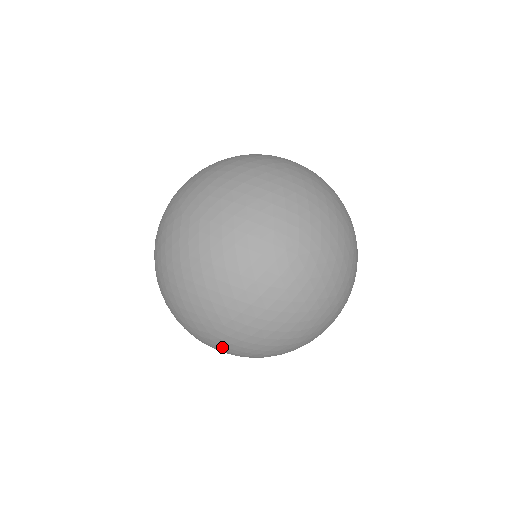
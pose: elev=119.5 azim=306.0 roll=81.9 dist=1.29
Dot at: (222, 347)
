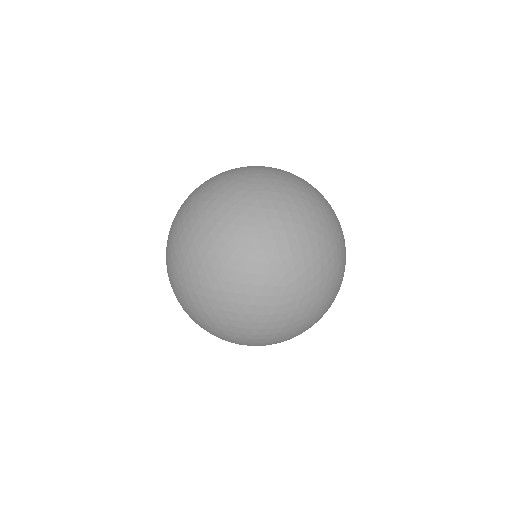
Dot at: (308, 288)
